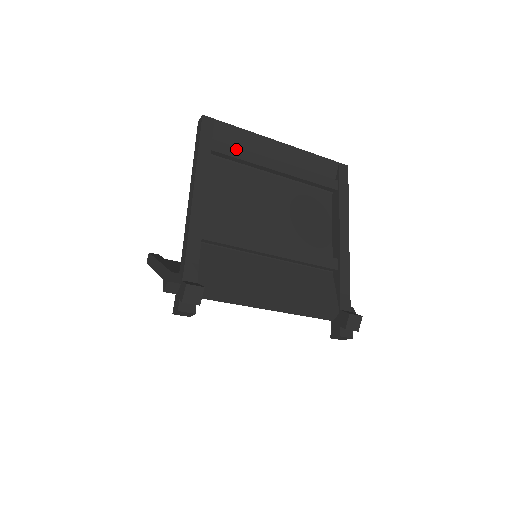
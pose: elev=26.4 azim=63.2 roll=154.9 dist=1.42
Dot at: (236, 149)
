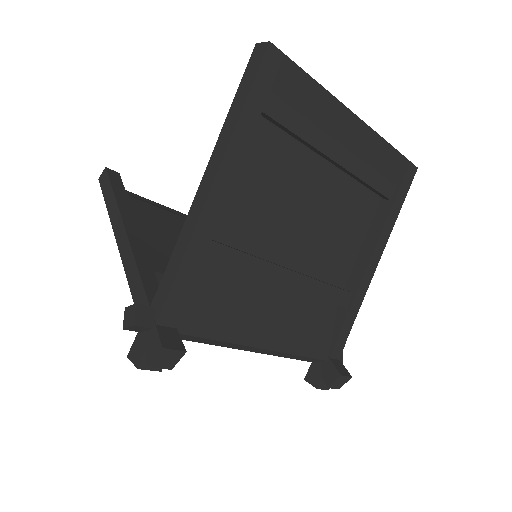
Dot at: (296, 115)
